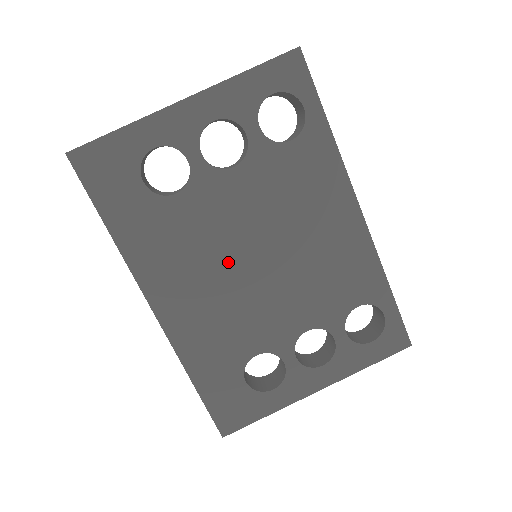
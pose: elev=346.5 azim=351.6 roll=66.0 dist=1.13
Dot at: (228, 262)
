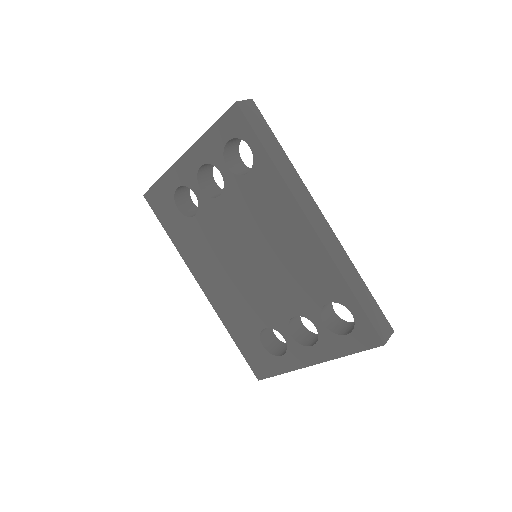
Dot at: (232, 261)
